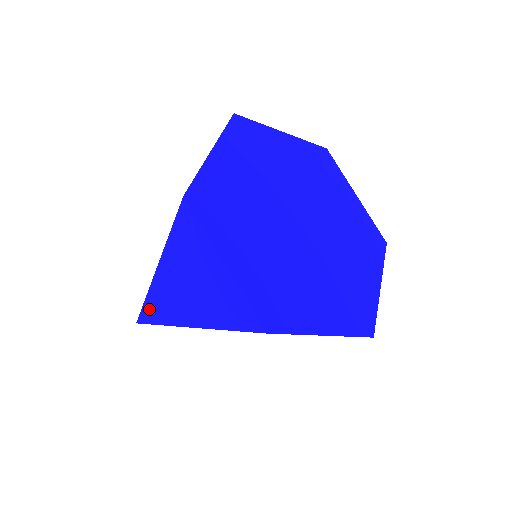
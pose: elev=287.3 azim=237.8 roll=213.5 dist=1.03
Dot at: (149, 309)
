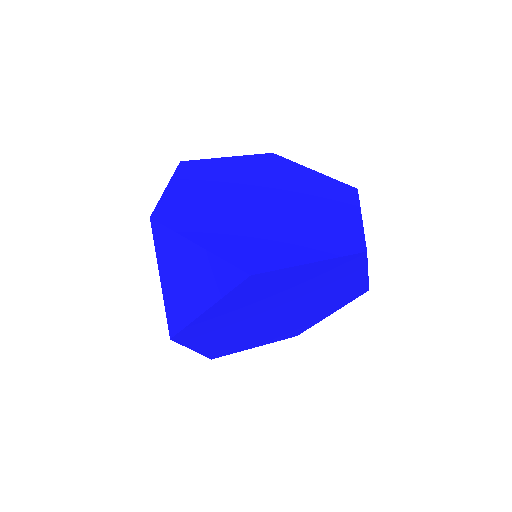
Dot at: (172, 320)
